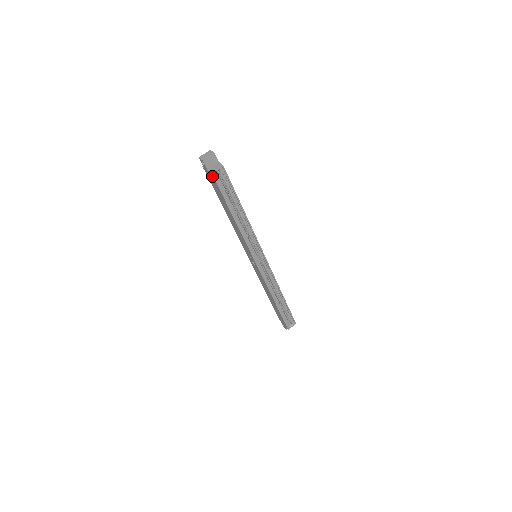
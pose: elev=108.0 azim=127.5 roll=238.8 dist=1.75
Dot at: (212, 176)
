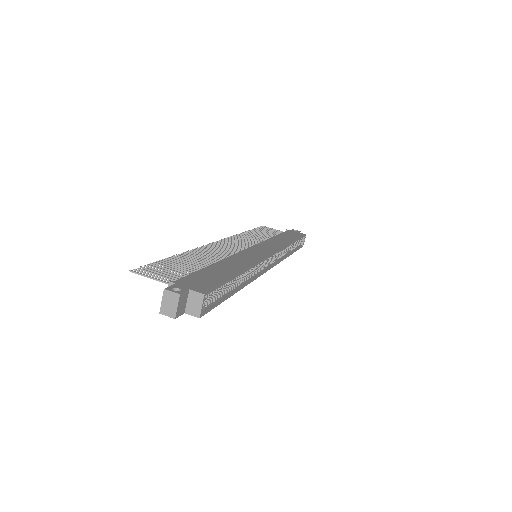
Dot at: (198, 314)
